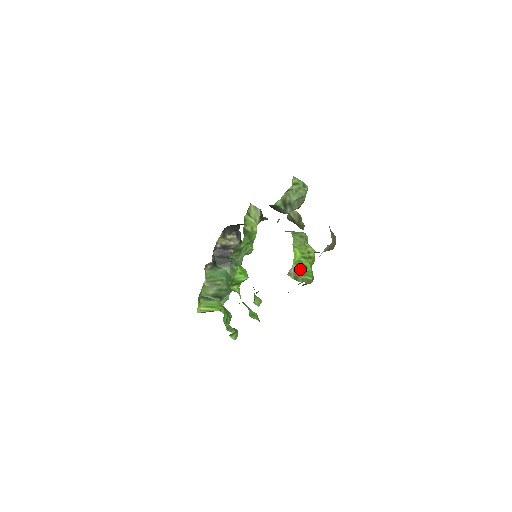
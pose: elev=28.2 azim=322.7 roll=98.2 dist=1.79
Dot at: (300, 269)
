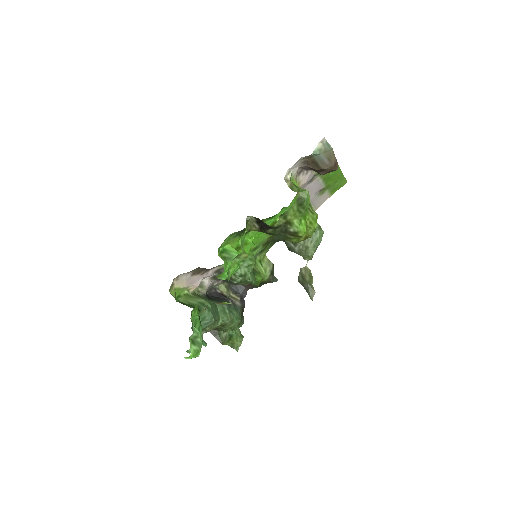
Dot at: (298, 188)
